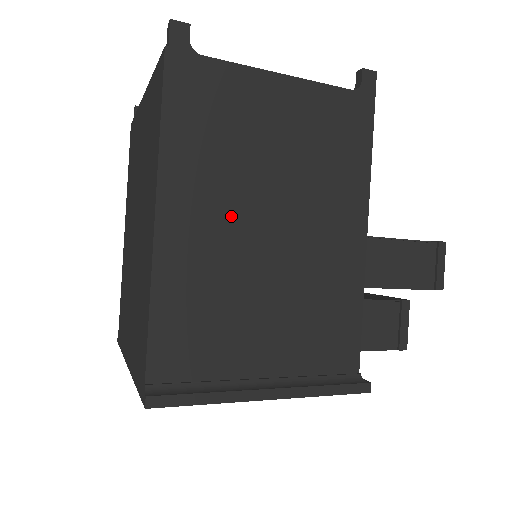
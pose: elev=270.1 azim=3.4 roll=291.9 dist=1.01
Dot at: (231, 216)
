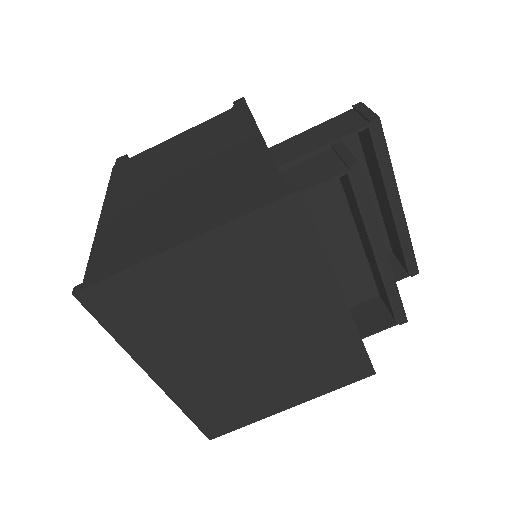
Dot at: (150, 189)
